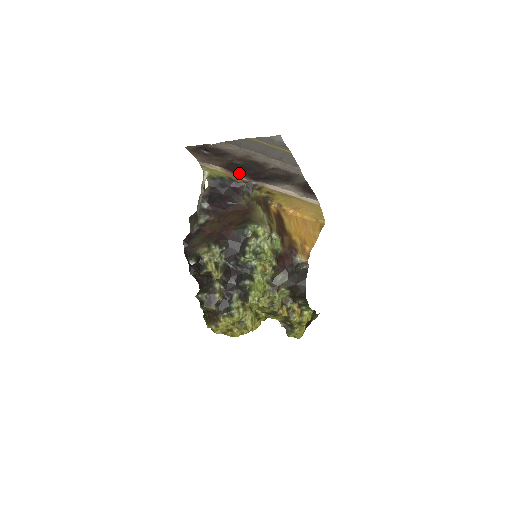
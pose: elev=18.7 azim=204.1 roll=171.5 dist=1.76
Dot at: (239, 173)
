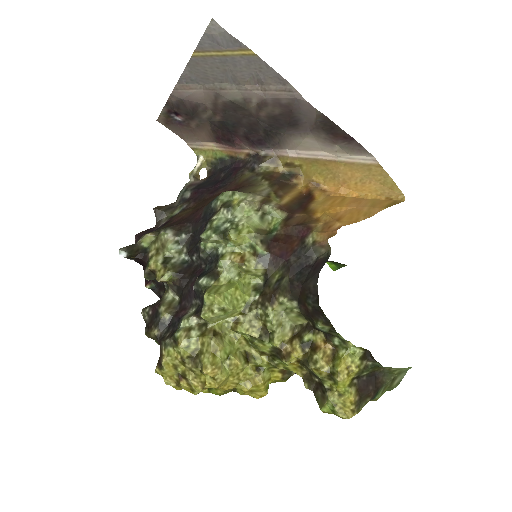
Dot at: (234, 141)
